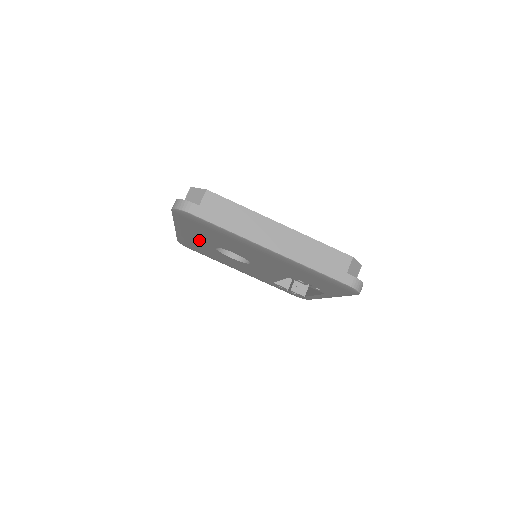
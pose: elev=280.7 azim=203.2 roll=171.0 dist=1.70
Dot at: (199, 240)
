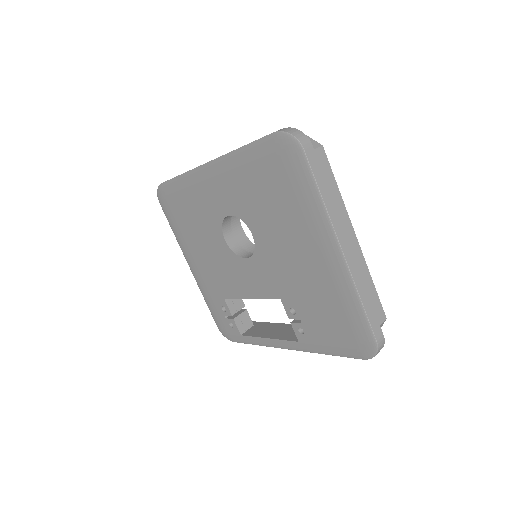
Dot at: (220, 194)
